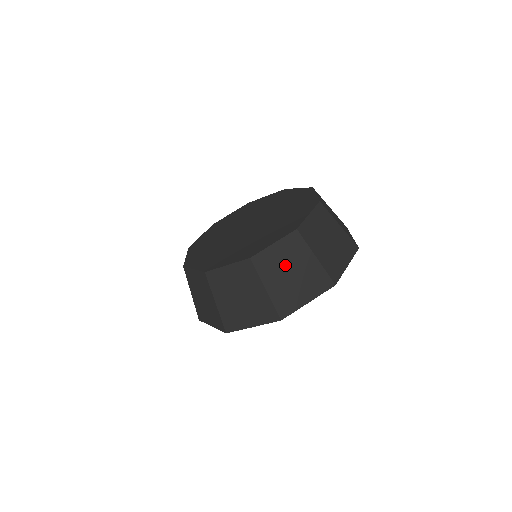
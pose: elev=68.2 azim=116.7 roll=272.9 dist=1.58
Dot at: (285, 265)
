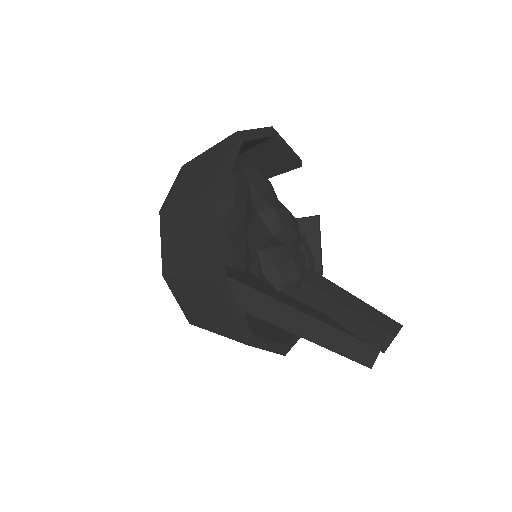
Dot at: (188, 180)
